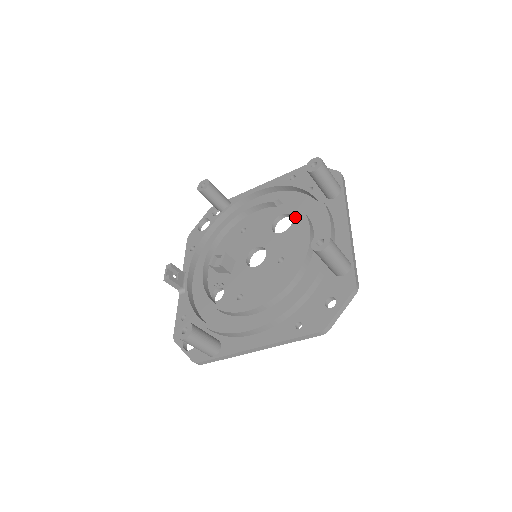
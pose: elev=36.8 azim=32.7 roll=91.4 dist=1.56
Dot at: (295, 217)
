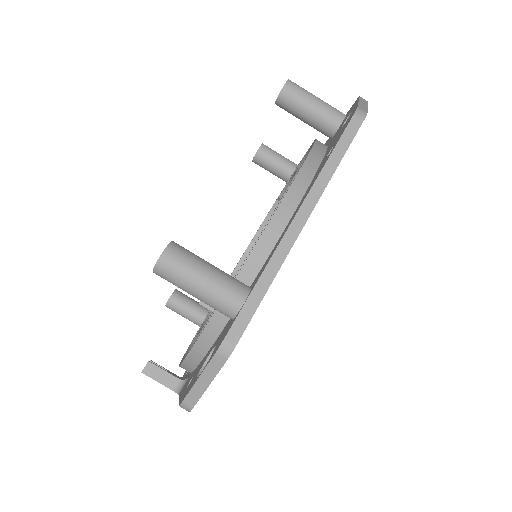
Dot at: occluded
